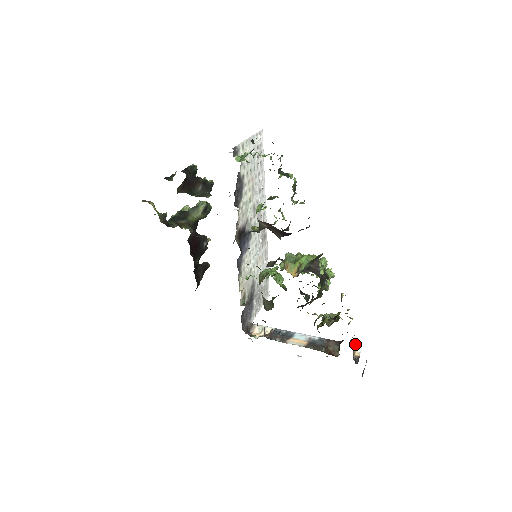
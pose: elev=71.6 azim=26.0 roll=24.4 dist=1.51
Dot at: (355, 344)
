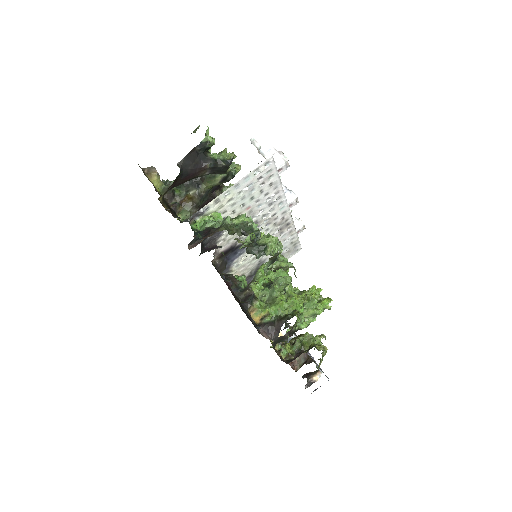
Dot at: (316, 372)
